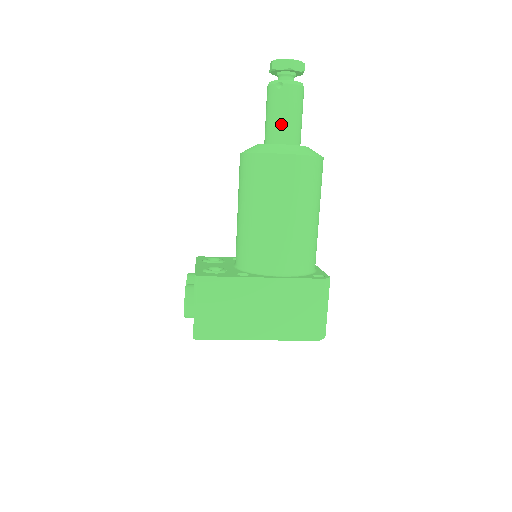
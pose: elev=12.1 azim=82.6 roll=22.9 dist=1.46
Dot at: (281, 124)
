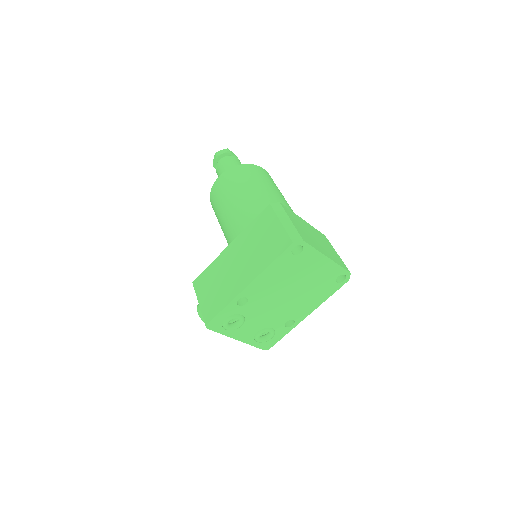
Dot at: occluded
